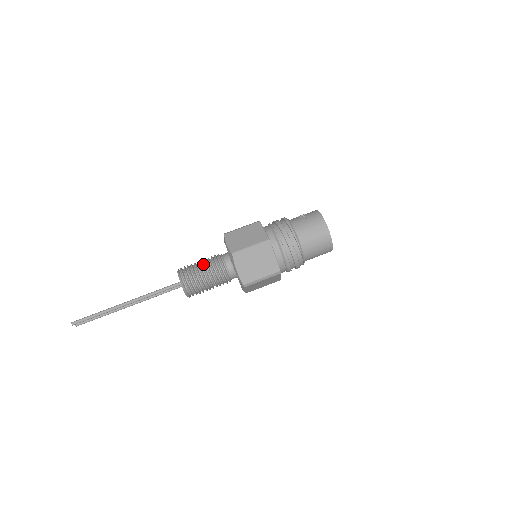
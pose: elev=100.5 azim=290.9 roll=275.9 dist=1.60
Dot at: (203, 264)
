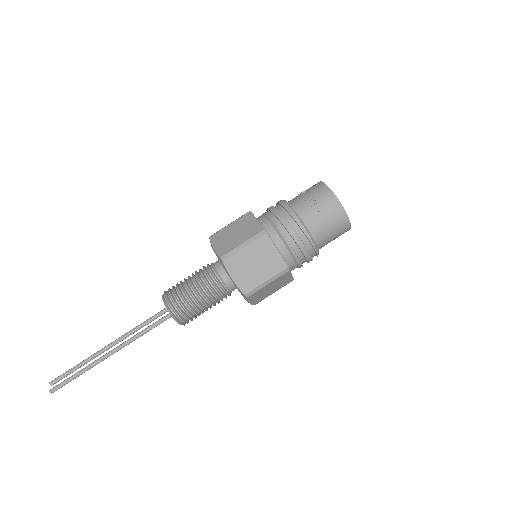
Dot at: (200, 296)
